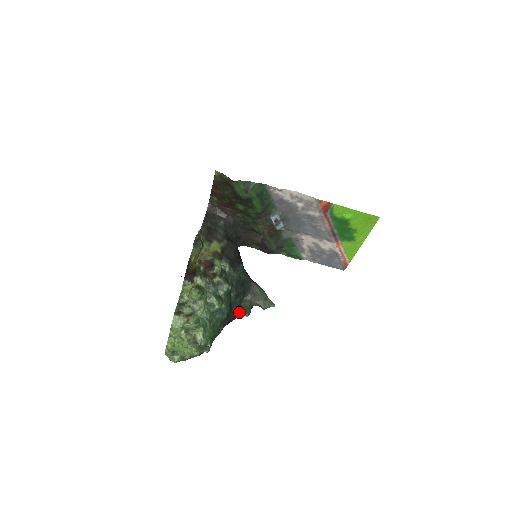
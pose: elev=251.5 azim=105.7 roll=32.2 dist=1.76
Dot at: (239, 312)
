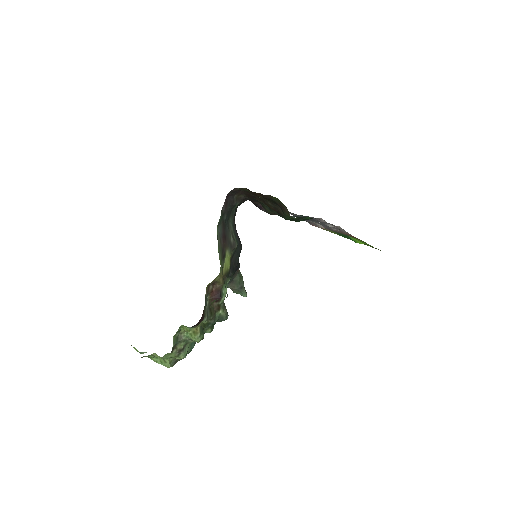
Dot at: occluded
